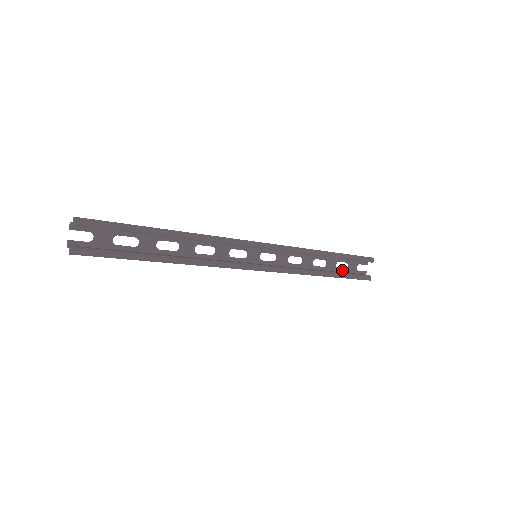
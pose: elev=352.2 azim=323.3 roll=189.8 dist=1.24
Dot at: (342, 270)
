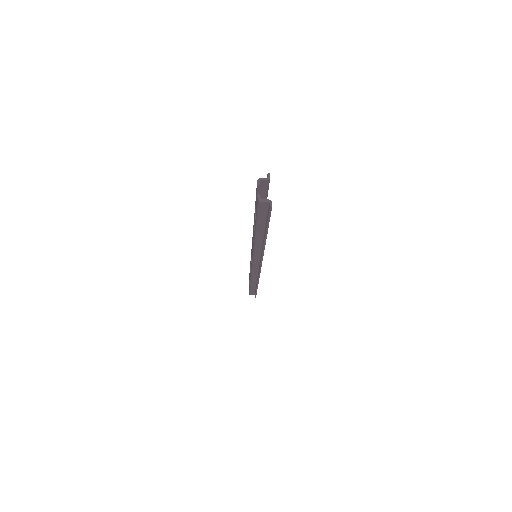
Dot at: occluded
